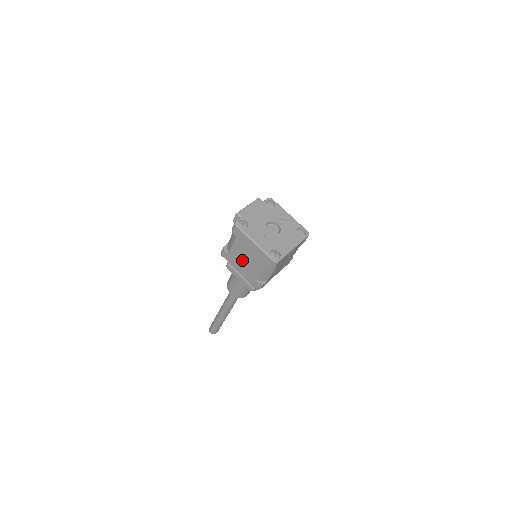
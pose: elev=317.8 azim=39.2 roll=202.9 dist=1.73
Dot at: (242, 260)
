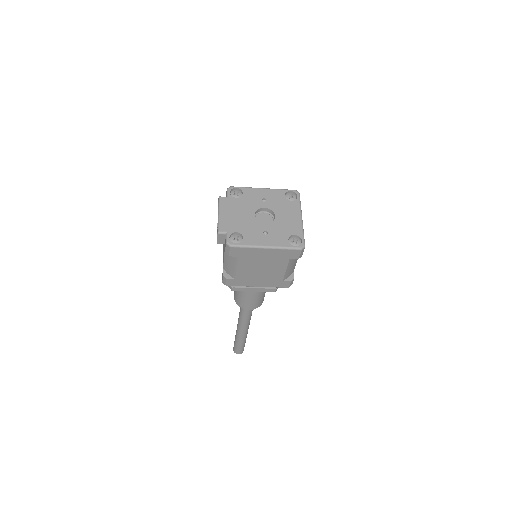
Dot at: (257, 274)
